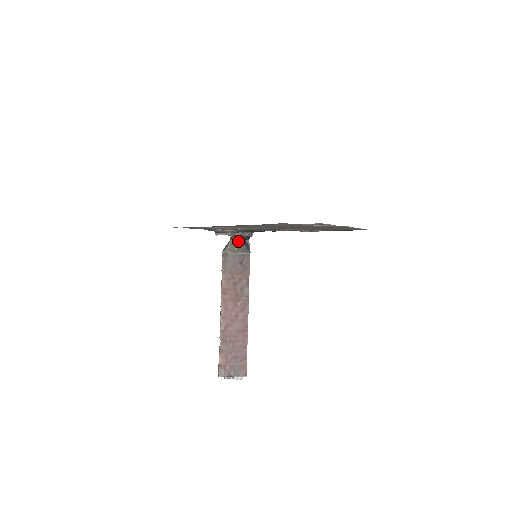
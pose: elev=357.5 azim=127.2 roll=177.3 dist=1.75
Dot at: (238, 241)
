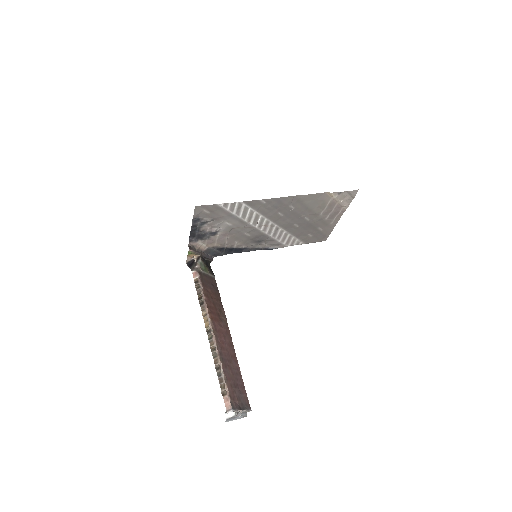
Dot at: (204, 262)
